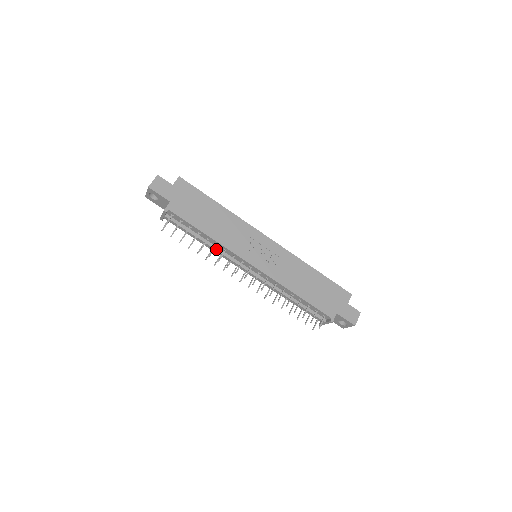
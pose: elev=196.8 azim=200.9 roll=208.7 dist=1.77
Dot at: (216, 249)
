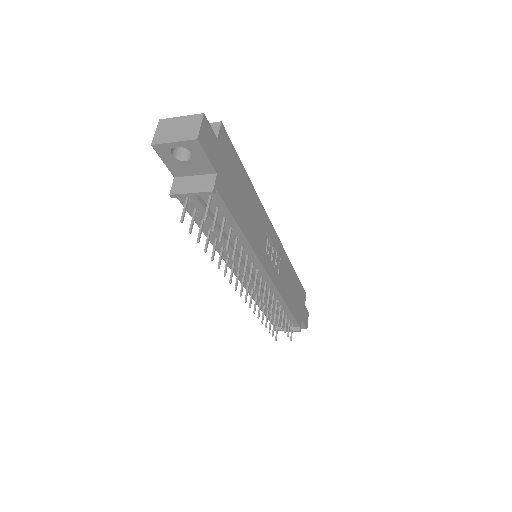
Dot at: (236, 252)
